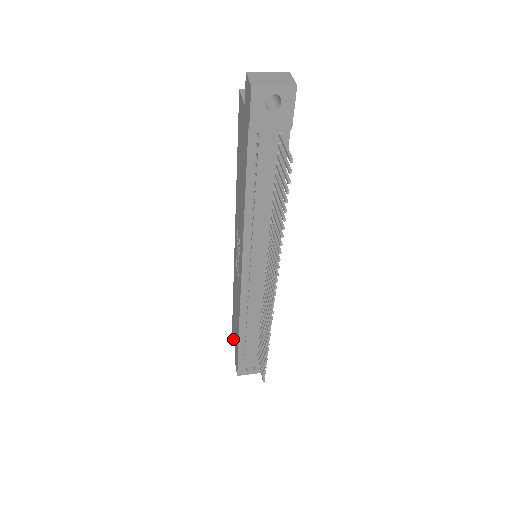
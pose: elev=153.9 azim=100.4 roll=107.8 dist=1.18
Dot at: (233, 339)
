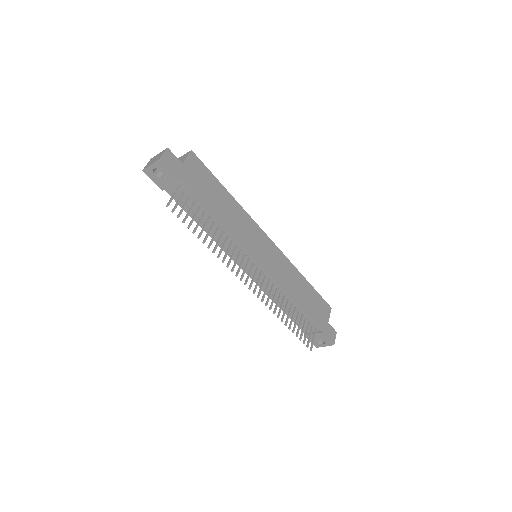
Dot at: occluded
